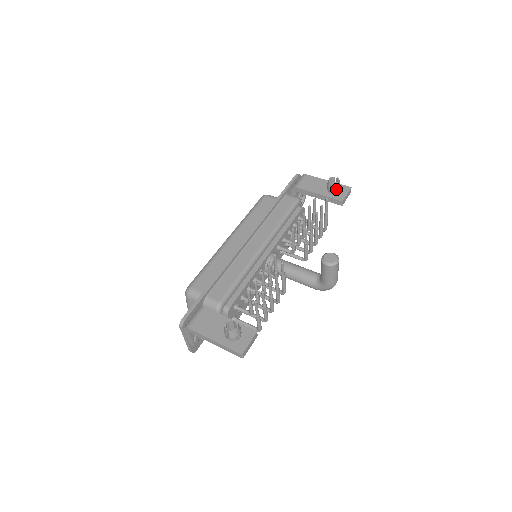
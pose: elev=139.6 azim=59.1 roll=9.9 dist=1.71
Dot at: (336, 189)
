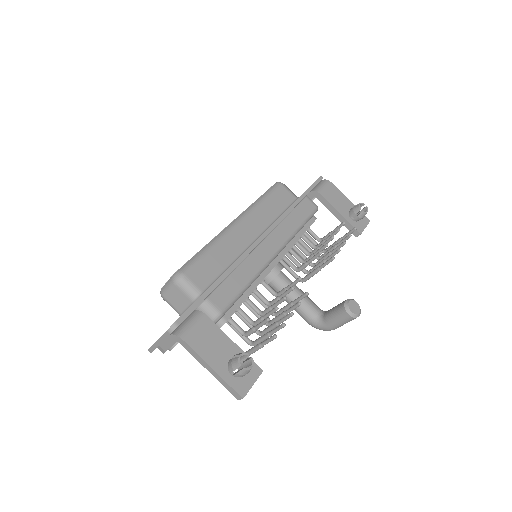
Dot at: (360, 218)
